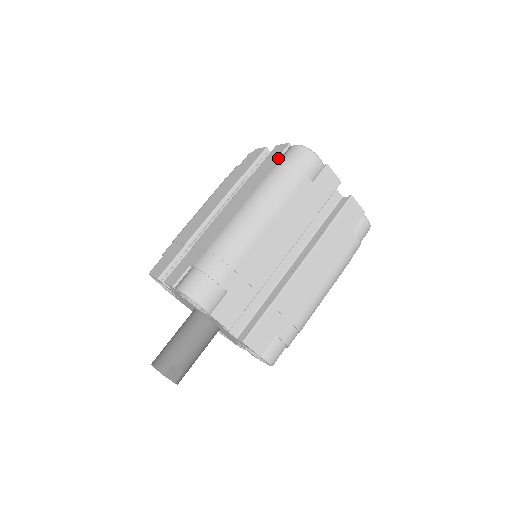
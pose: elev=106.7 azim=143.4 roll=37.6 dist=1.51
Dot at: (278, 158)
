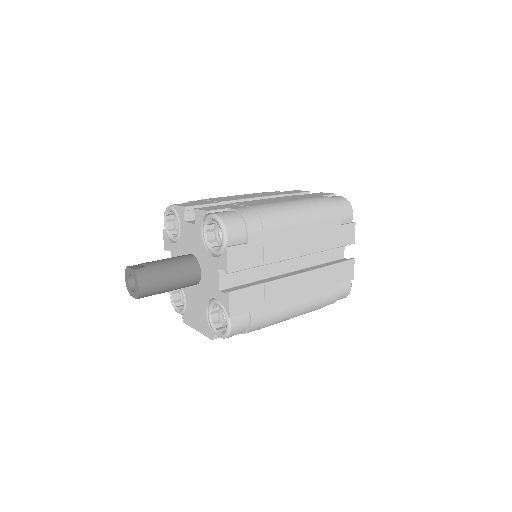
Dot at: occluded
